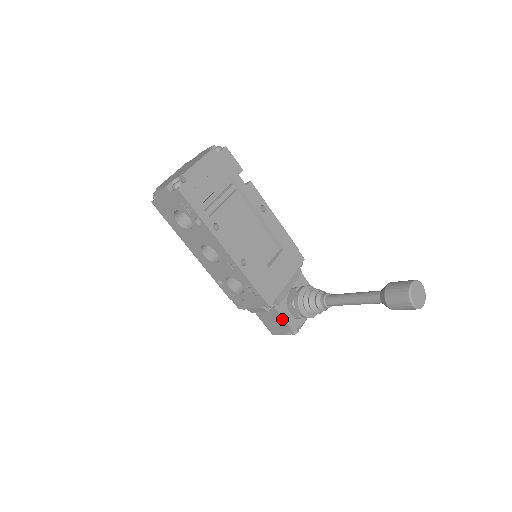
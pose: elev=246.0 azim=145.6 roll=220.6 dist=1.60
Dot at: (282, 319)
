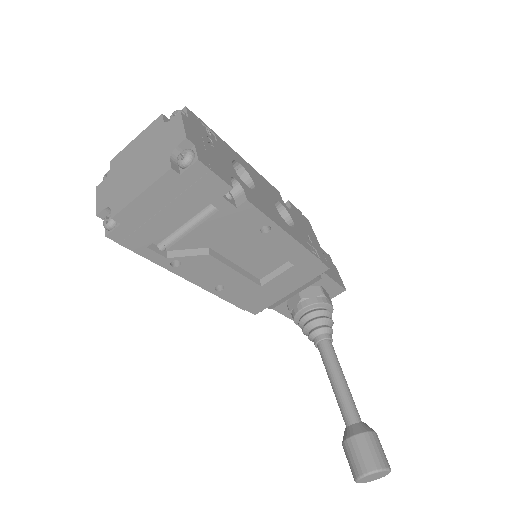
Dot at: (278, 311)
